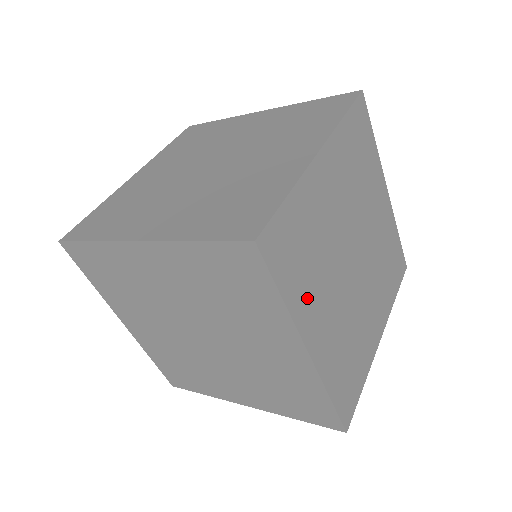
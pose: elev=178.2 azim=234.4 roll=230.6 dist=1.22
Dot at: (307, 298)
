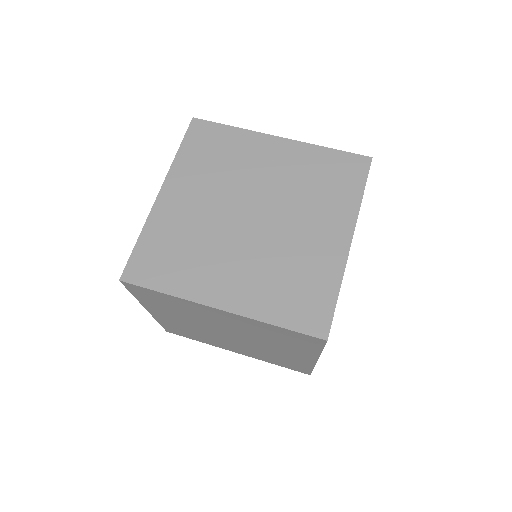
Dot at: (195, 278)
